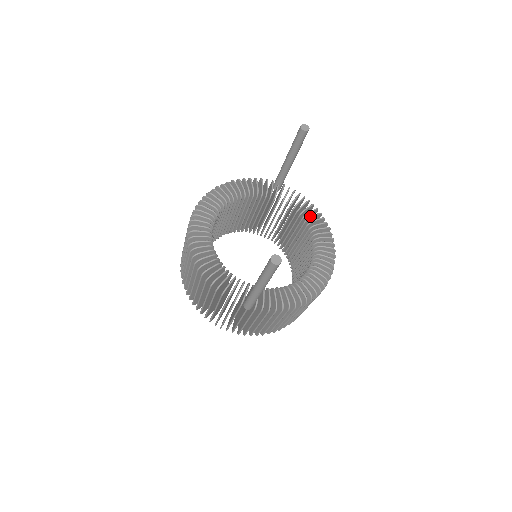
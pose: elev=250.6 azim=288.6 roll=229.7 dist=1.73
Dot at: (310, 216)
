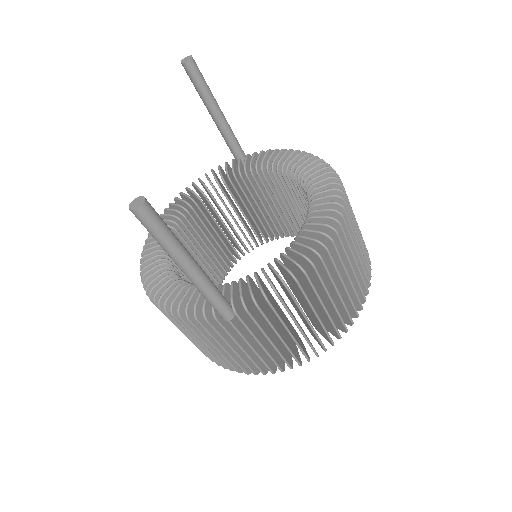
Dot at: occluded
